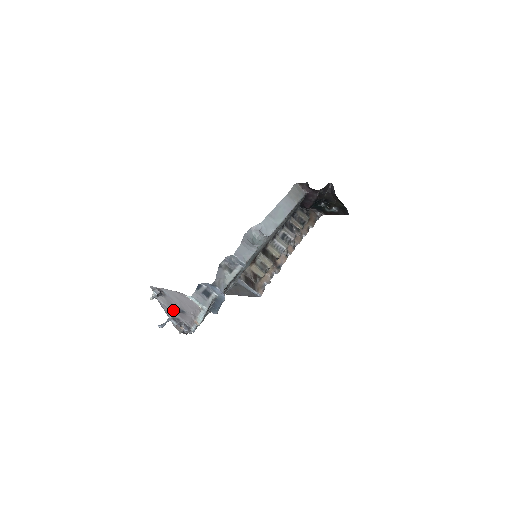
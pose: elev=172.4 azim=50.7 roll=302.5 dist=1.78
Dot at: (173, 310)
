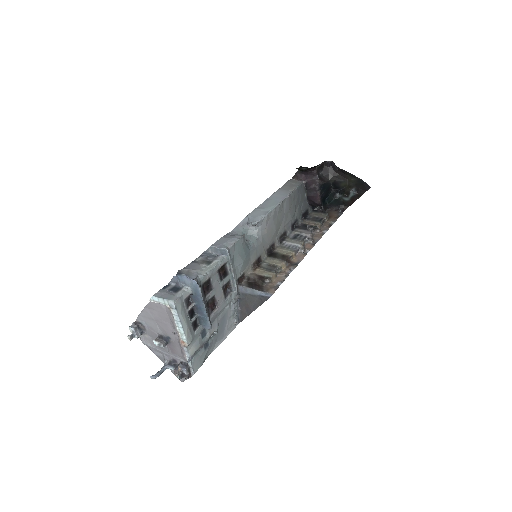
Dot at: (156, 341)
